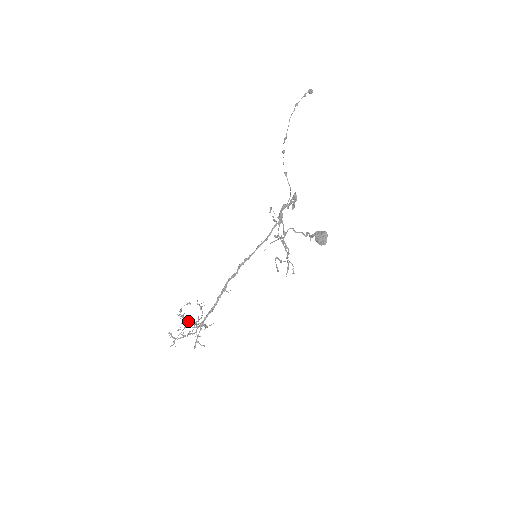
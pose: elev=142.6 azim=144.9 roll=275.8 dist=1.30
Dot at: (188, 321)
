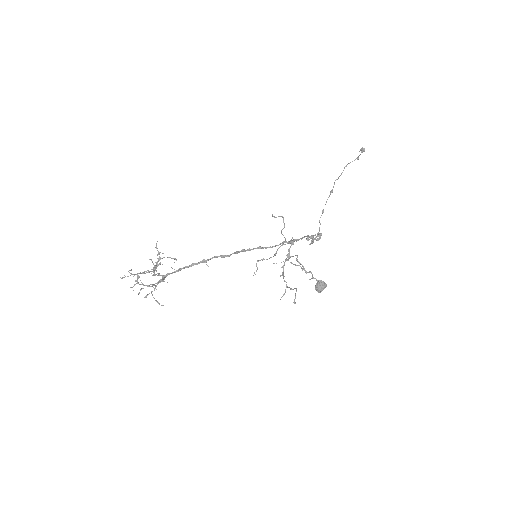
Dot at: occluded
